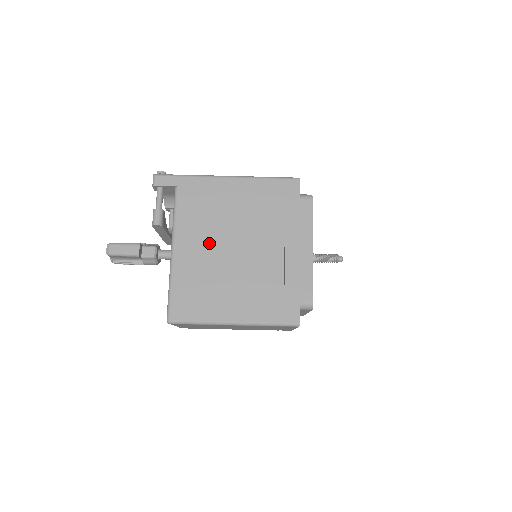
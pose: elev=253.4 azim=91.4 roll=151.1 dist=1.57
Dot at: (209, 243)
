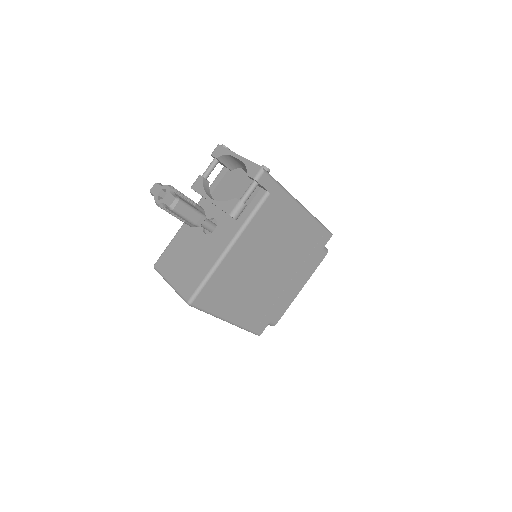
Dot at: (256, 255)
